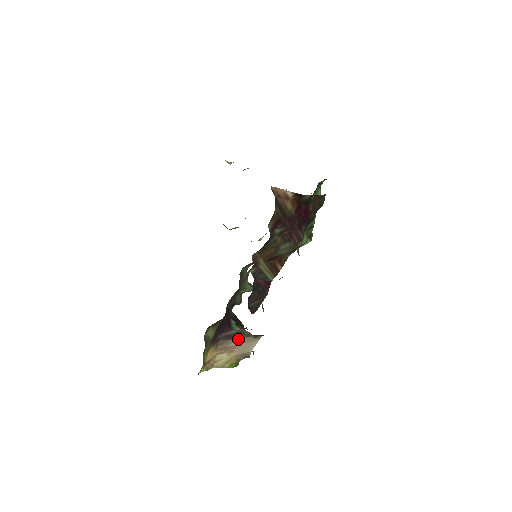
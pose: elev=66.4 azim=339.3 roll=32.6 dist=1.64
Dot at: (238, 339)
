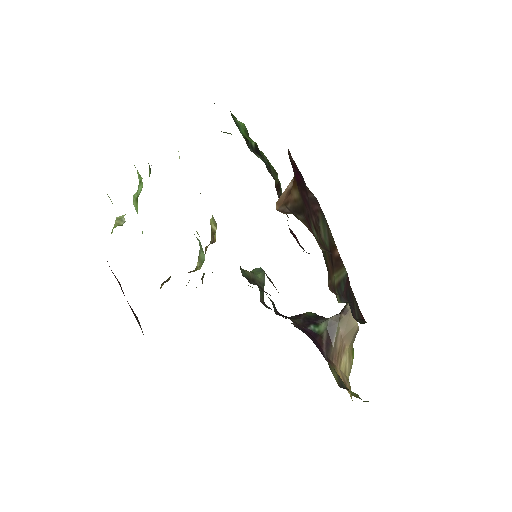
Dot at: (336, 334)
